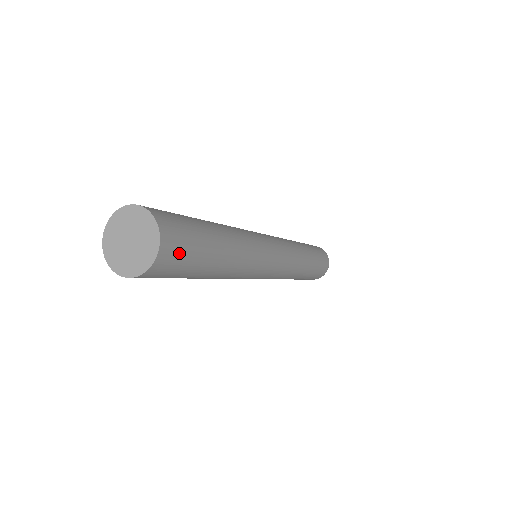
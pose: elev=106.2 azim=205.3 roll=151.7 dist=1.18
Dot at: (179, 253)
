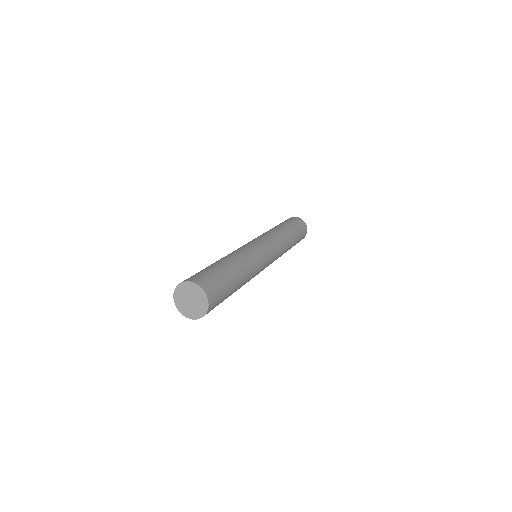
Dot at: (217, 300)
